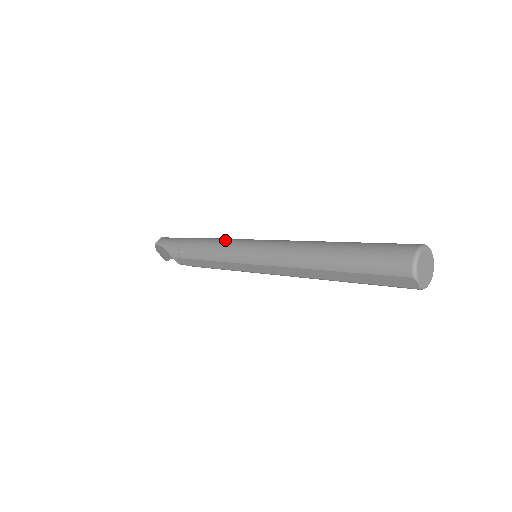
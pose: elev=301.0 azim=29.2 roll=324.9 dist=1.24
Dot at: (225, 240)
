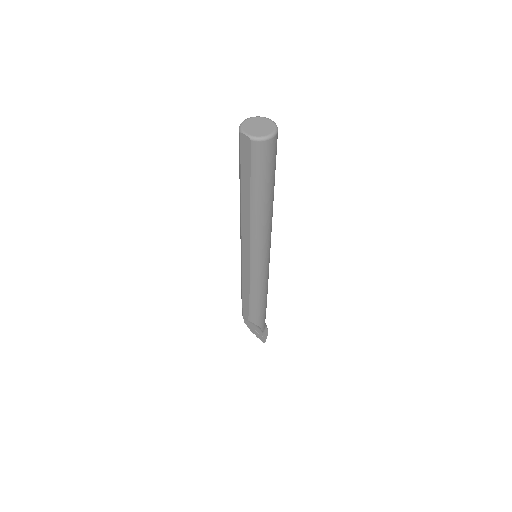
Dot at: occluded
